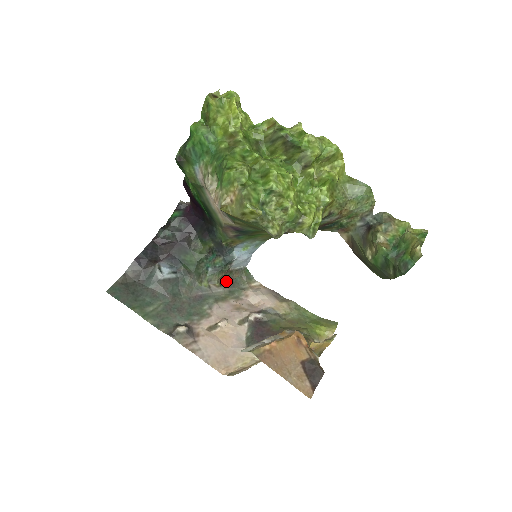
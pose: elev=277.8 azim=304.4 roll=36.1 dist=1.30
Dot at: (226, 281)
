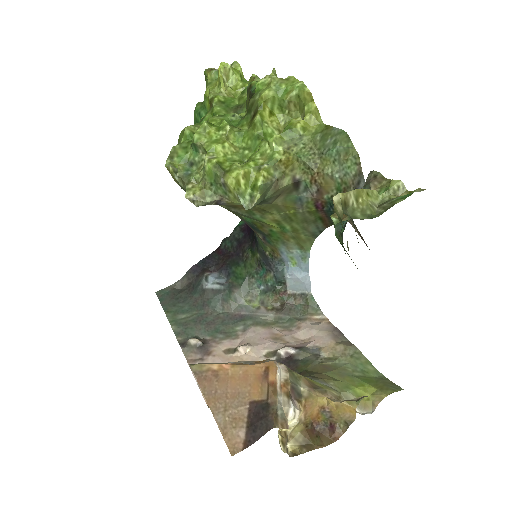
Dot at: (282, 306)
